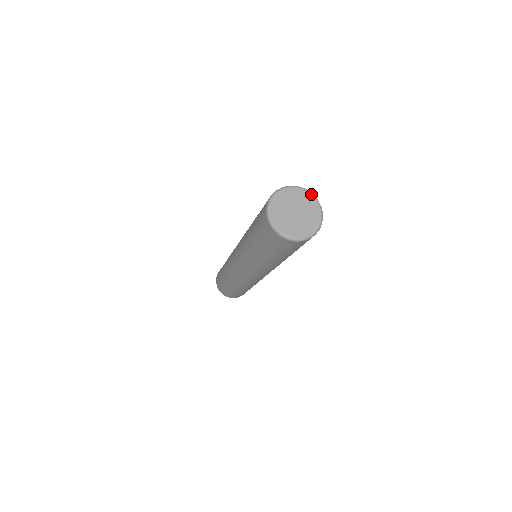
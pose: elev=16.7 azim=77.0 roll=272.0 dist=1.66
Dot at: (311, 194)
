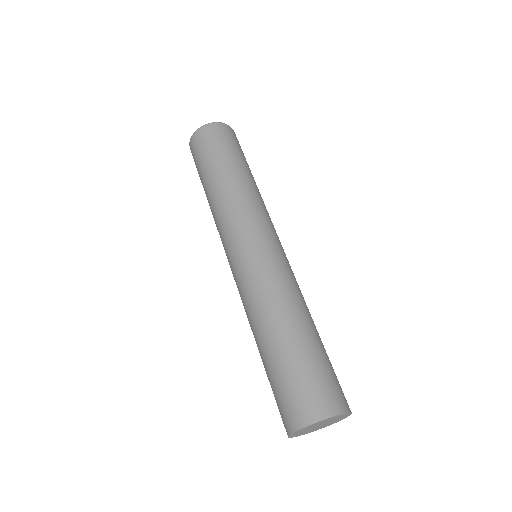
Dot at: occluded
